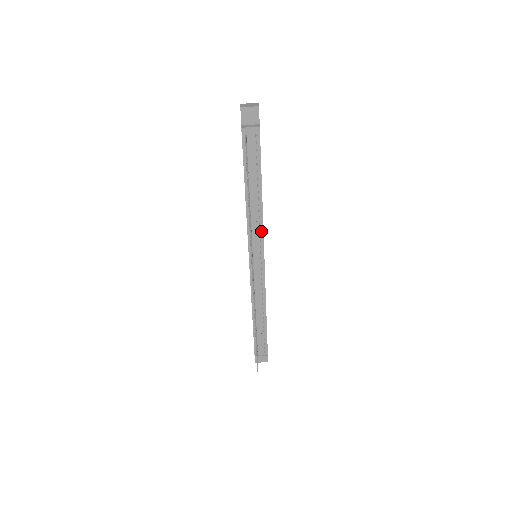
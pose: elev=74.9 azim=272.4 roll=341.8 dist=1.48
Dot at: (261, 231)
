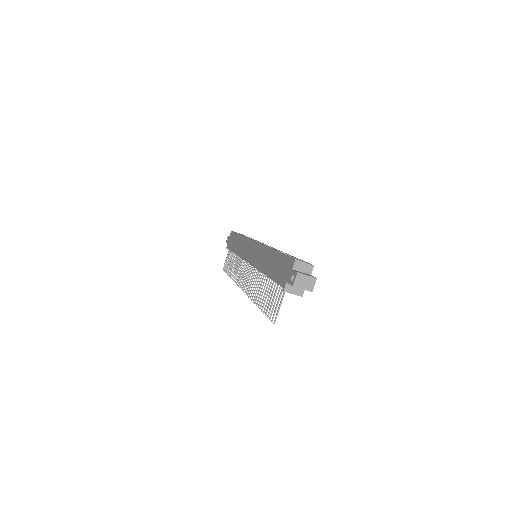
Dot at: occluded
